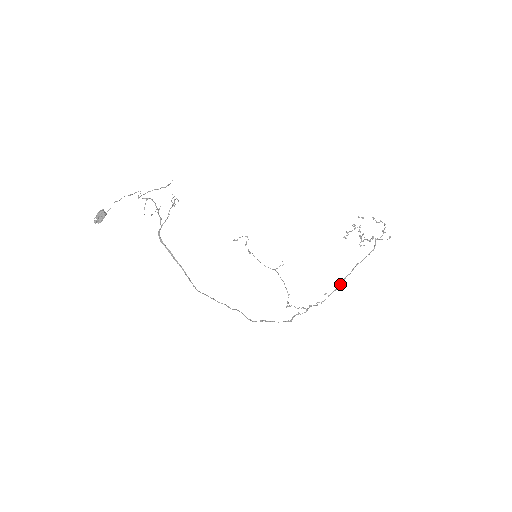
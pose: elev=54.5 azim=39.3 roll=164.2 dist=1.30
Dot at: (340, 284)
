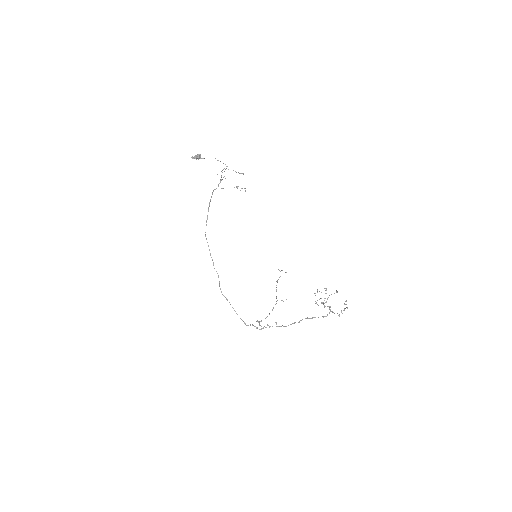
Dot at: occluded
